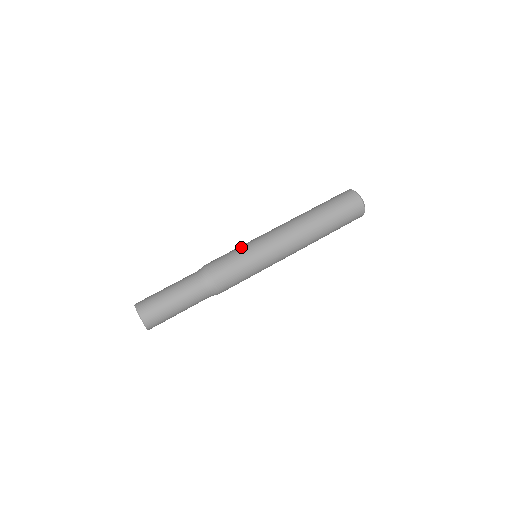
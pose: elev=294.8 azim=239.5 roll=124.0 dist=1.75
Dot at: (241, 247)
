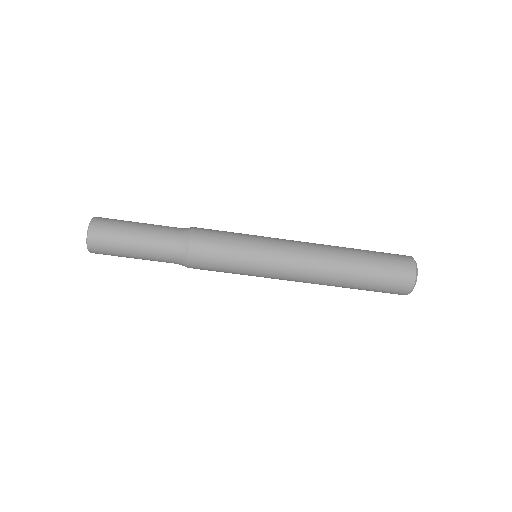
Dot at: (245, 237)
